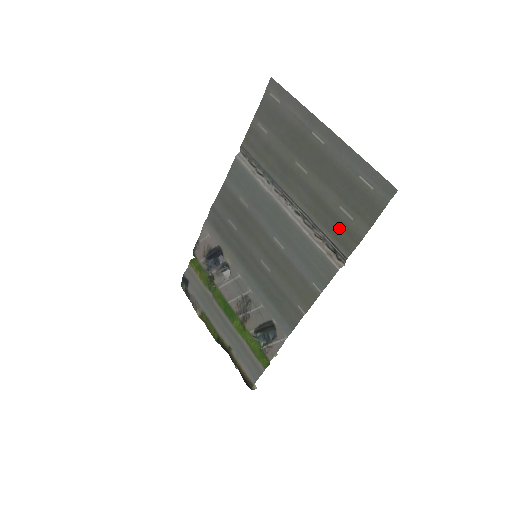
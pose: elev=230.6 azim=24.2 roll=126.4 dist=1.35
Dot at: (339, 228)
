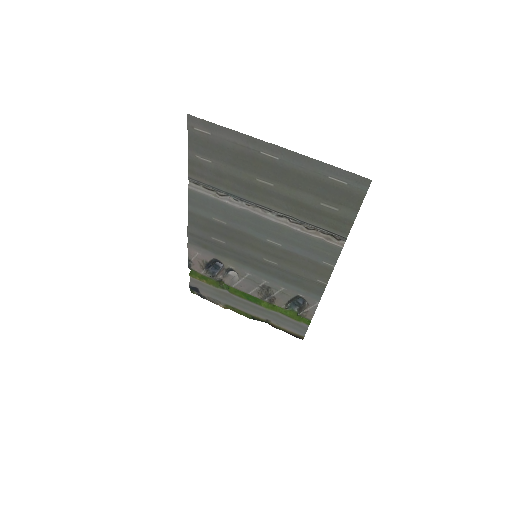
Dot at: (328, 219)
